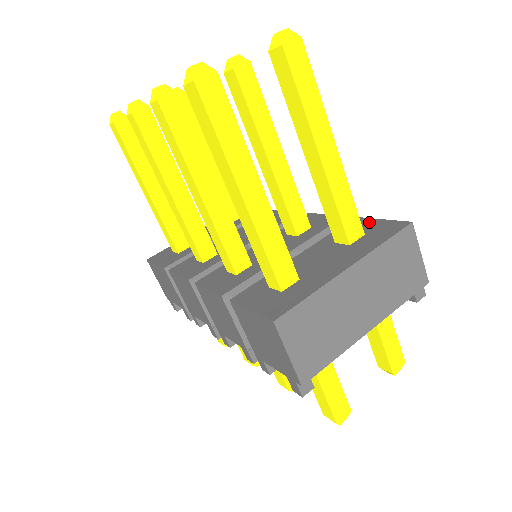
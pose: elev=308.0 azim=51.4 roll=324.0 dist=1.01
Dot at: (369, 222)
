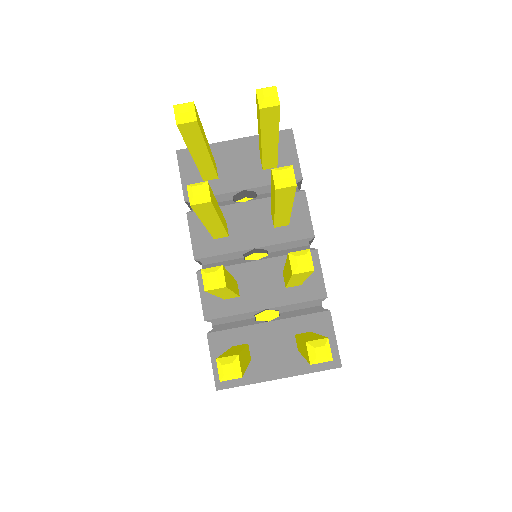
Dot at: (328, 332)
